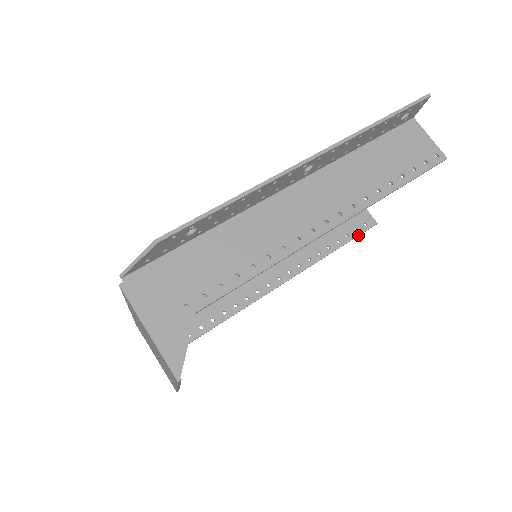
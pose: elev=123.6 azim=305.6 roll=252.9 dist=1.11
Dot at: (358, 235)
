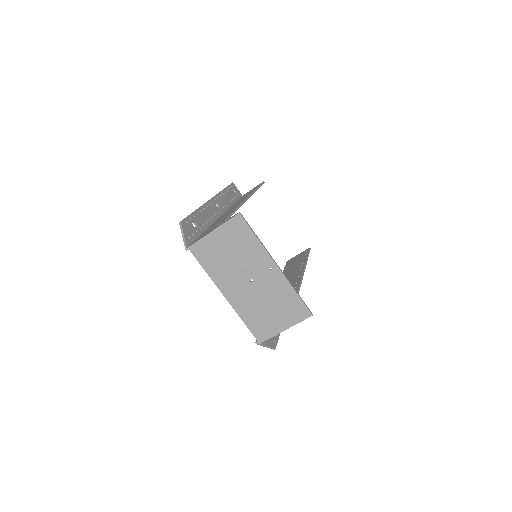
Dot at: (308, 253)
